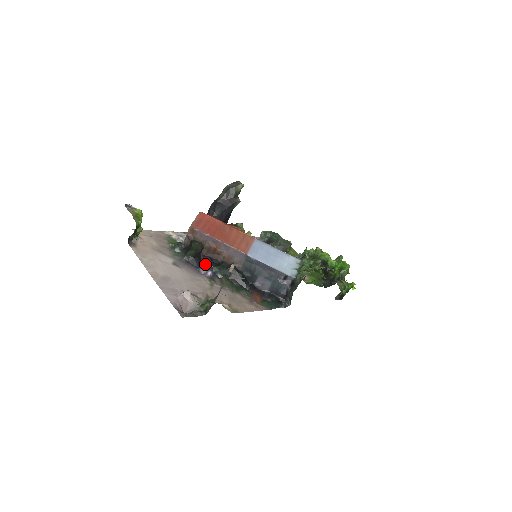
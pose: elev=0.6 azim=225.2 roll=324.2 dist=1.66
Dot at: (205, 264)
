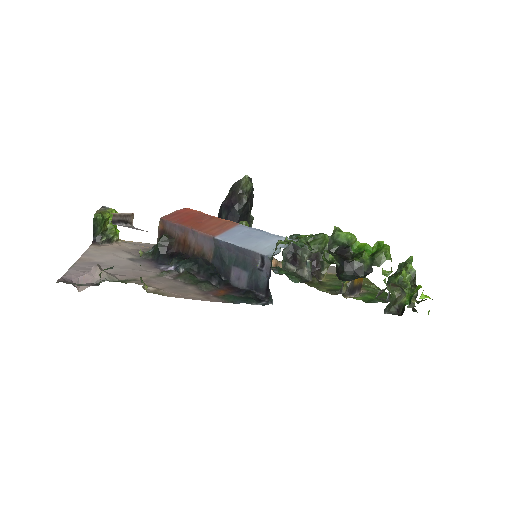
Dot at: (171, 260)
